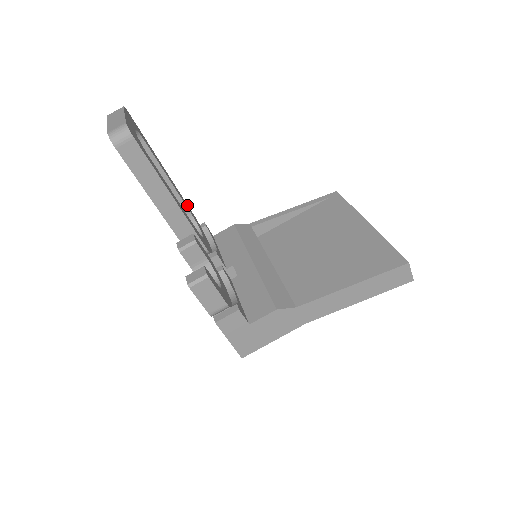
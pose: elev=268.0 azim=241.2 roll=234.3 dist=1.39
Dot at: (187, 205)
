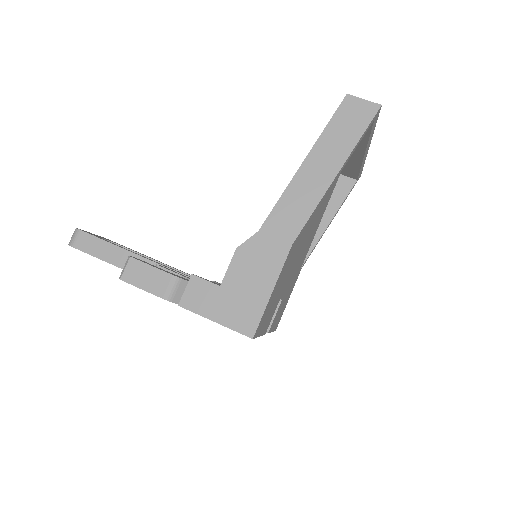
Dot at: occluded
